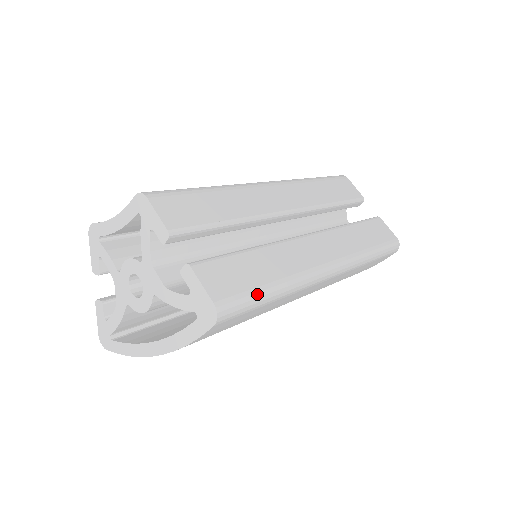
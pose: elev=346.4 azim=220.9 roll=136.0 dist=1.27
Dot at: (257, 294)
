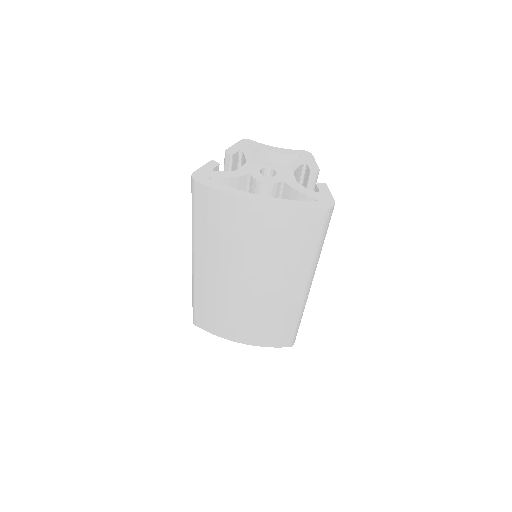
Dot at: occluded
